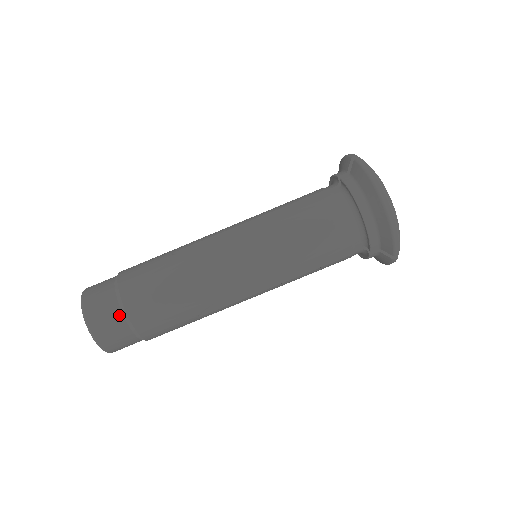
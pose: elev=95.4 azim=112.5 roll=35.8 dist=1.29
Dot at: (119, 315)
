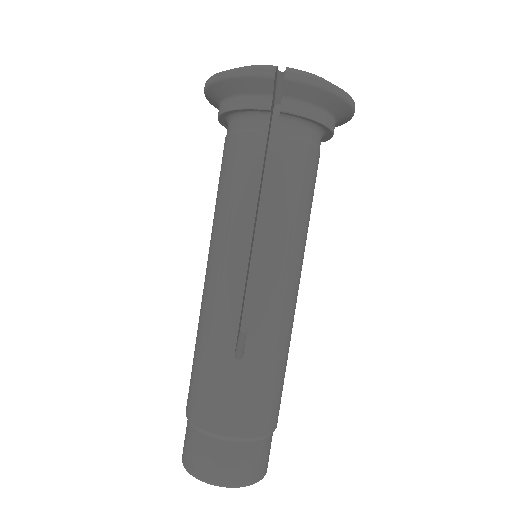
Dot at: (268, 441)
